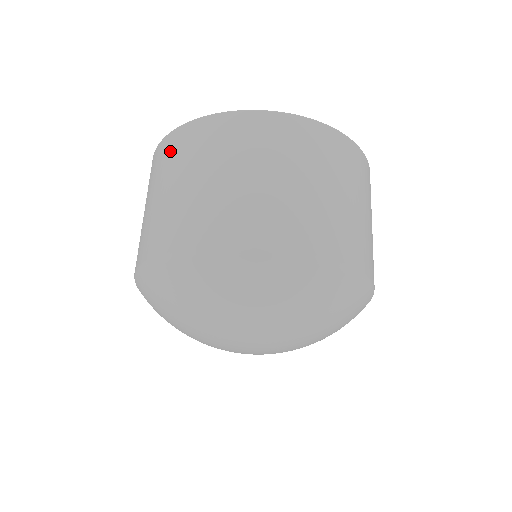
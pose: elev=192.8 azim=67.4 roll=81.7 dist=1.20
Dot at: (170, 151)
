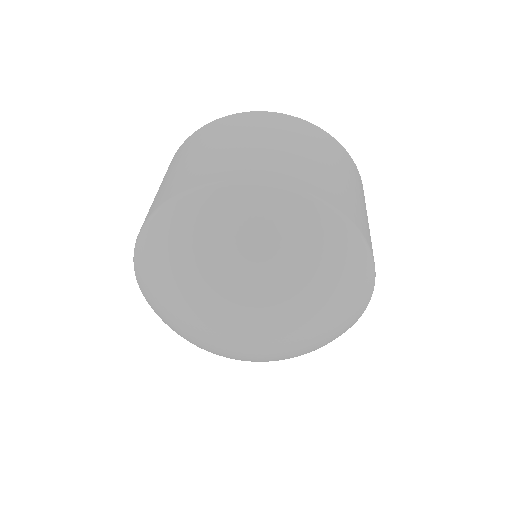
Dot at: (169, 166)
